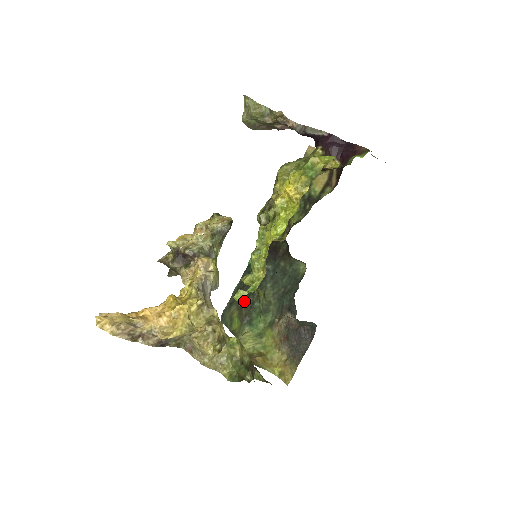
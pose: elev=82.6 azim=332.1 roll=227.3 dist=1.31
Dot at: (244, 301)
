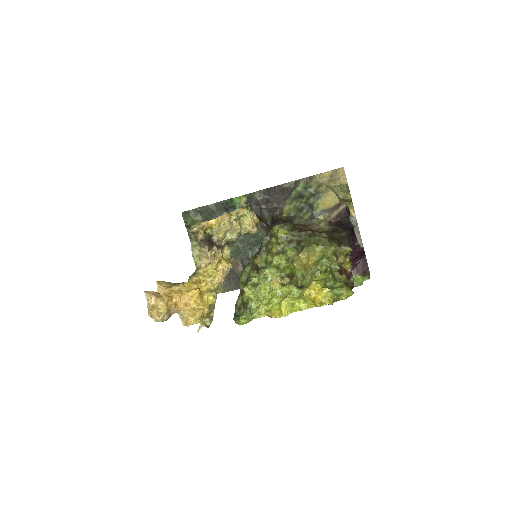
Dot at: occluded
